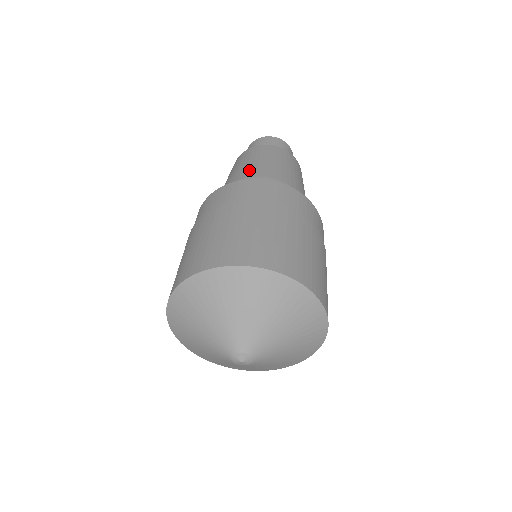
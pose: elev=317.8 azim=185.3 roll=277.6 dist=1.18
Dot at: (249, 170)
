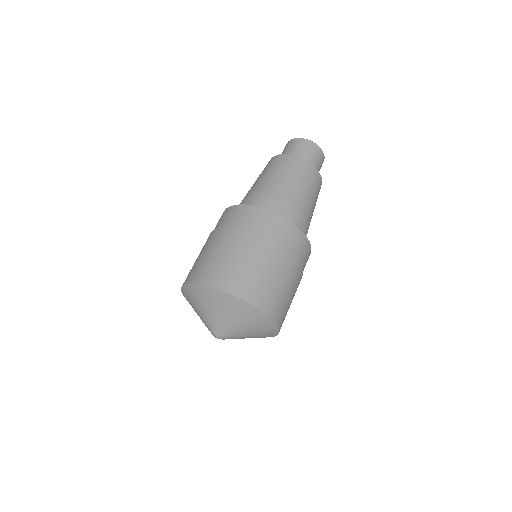
Dot at: (252, 188)
